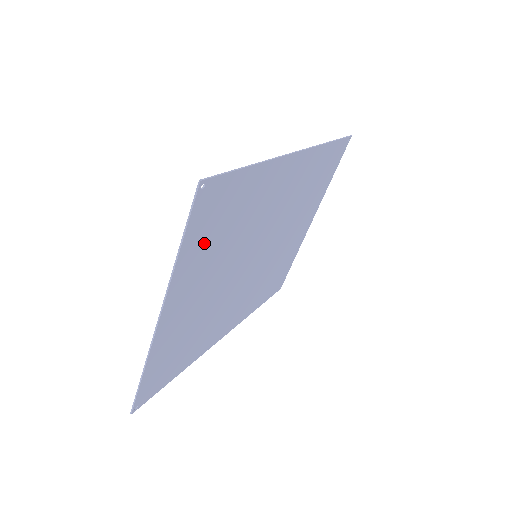
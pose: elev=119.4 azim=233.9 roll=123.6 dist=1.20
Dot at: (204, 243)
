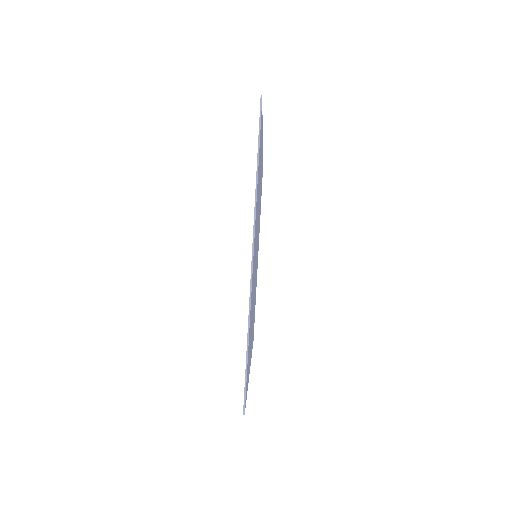
Dot at: (258, 182)
